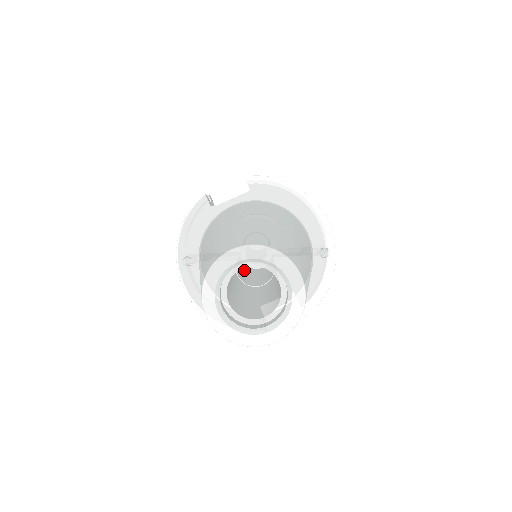
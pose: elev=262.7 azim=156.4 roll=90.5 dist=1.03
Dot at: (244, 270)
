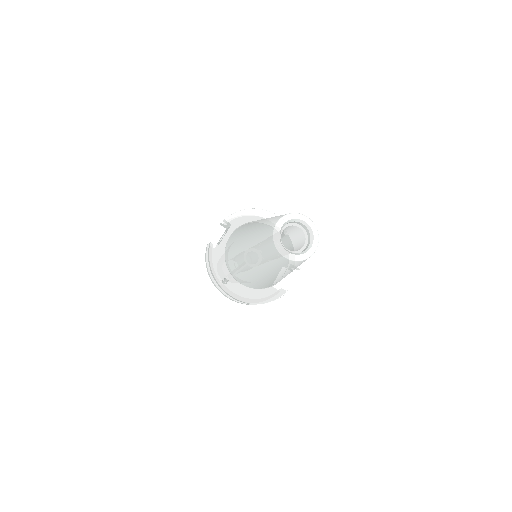
Dot at: occluded
